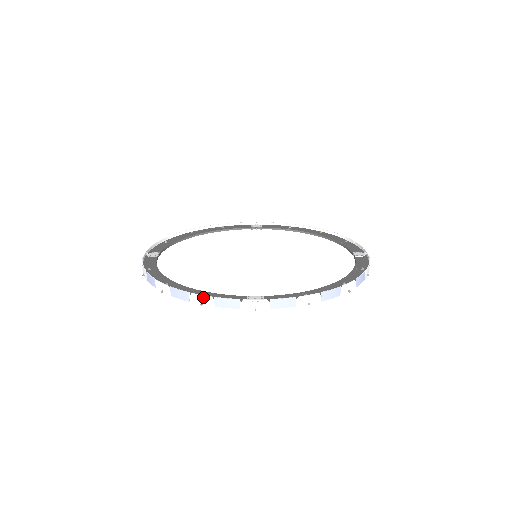
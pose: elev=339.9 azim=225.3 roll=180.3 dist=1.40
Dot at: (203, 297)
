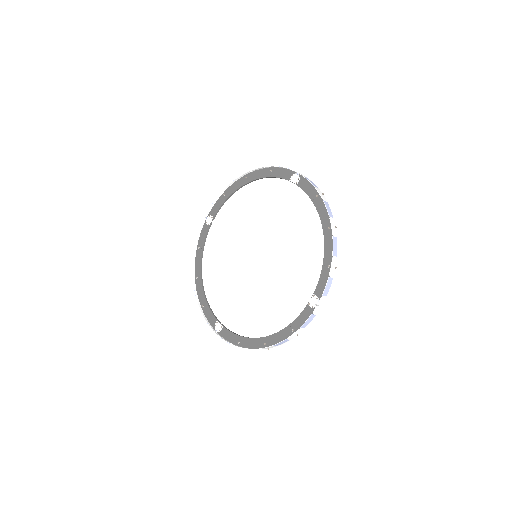
Dot at: (295, 334)
